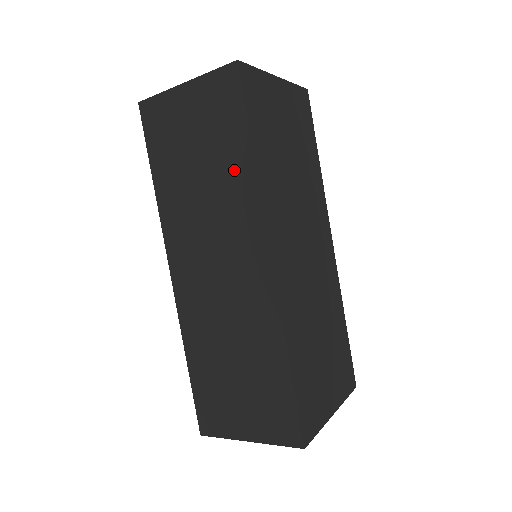
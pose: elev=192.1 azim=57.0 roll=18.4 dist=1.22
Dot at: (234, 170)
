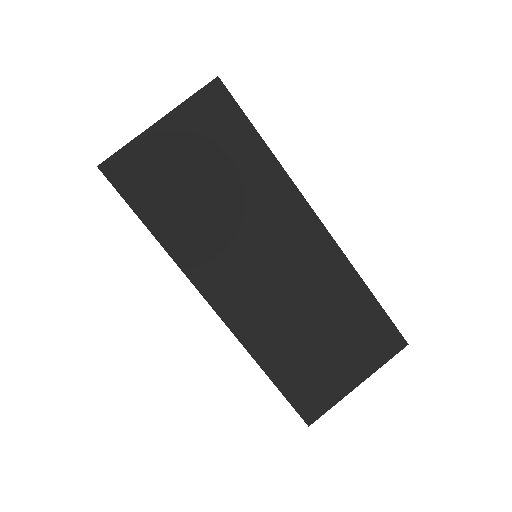
Dot at: occluded
